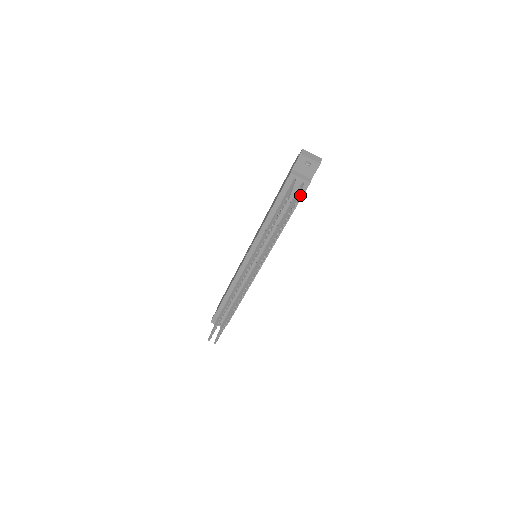
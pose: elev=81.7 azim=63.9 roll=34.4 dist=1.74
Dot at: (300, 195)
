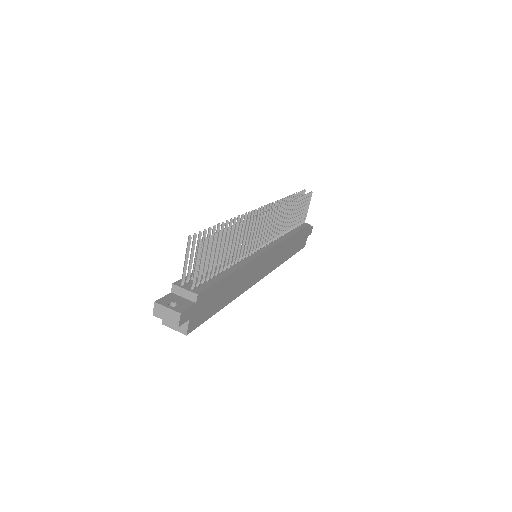
Dot at: (303, 226)
